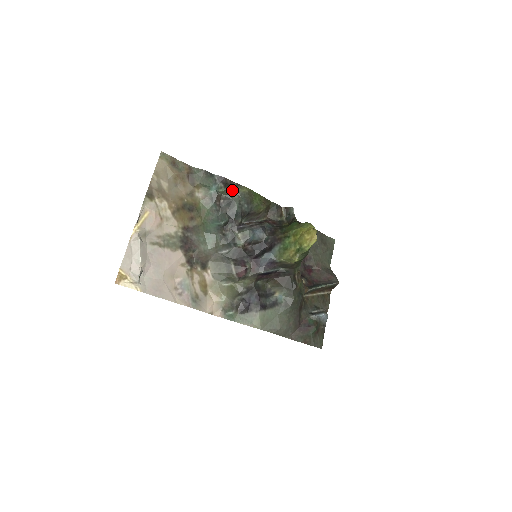
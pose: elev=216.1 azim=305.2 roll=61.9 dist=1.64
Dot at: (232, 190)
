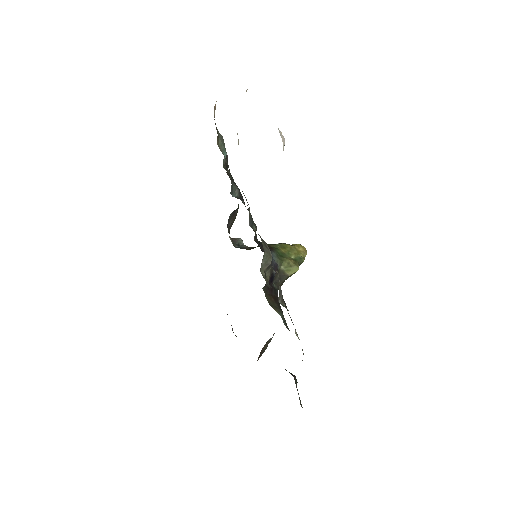
Dot at: occluded
